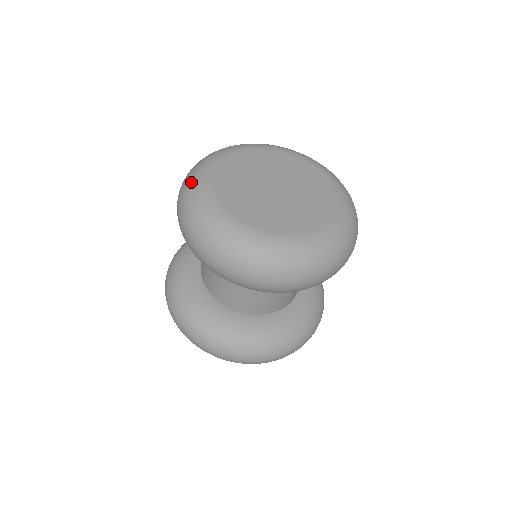
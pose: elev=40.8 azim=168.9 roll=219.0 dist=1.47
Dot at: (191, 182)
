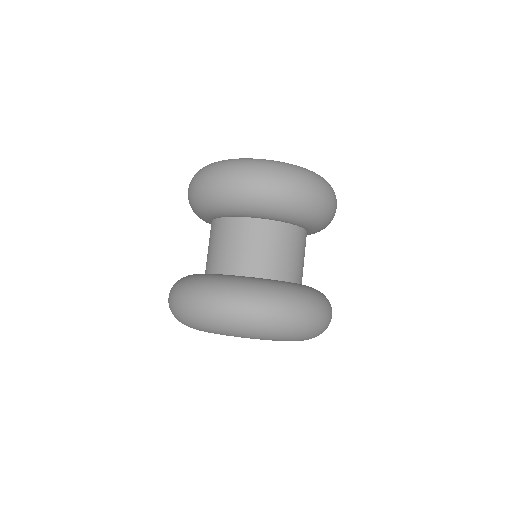
Dot at: occluded
